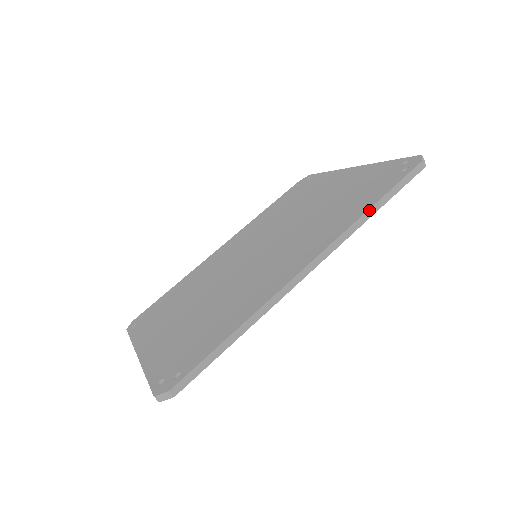
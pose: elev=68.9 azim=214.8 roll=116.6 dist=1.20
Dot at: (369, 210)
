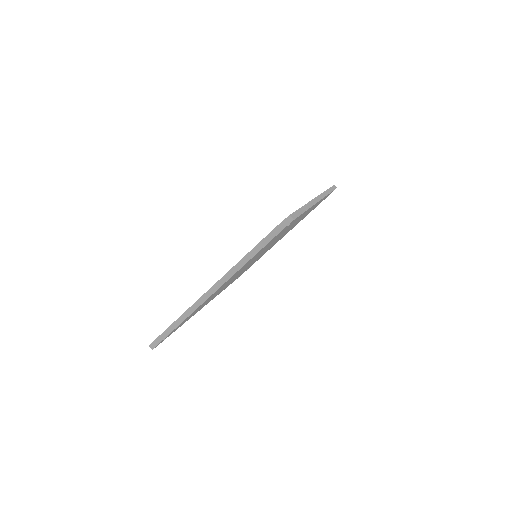
Dot at: (327, 190)
